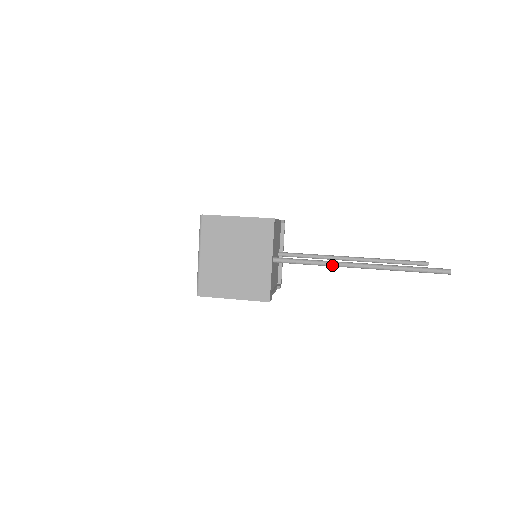
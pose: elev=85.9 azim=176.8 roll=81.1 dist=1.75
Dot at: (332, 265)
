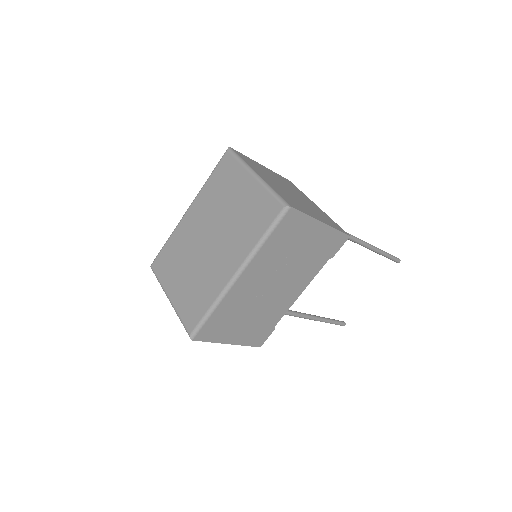
Dot at: occluded
